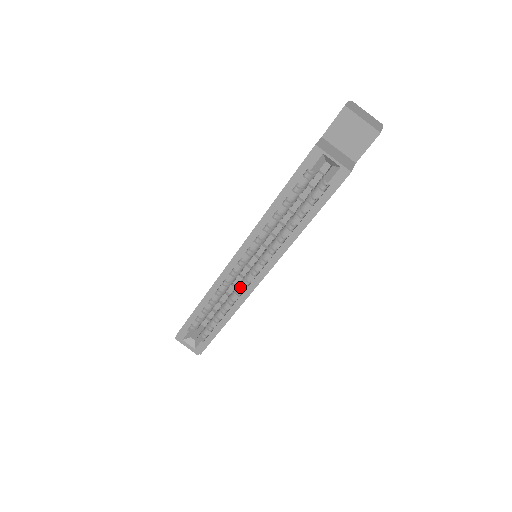
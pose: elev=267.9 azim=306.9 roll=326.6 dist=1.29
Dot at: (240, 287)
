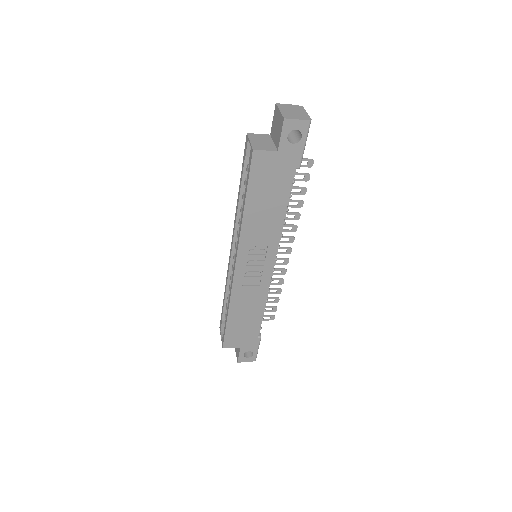
Dot at: occluded
